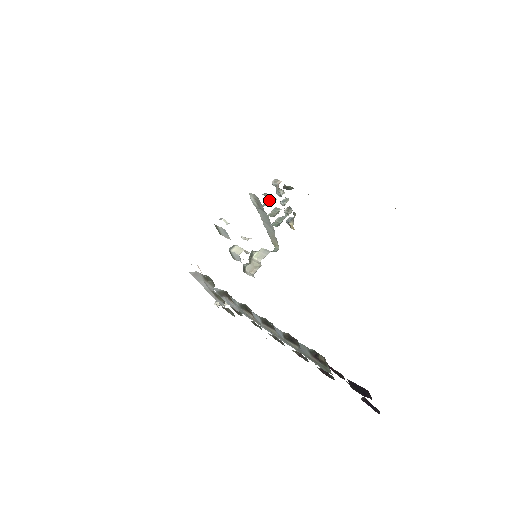
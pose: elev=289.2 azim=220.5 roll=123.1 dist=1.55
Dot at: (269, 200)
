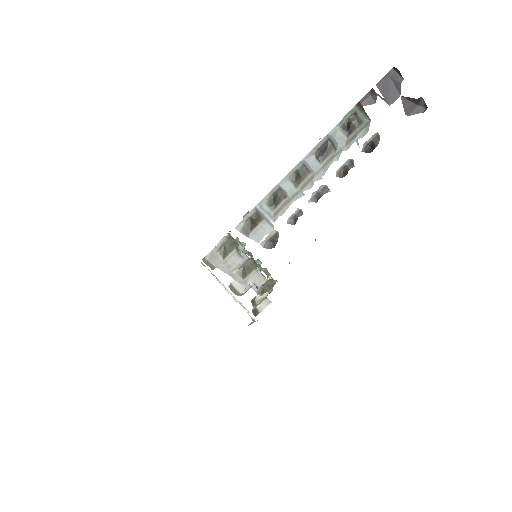
Dot at: occluded
